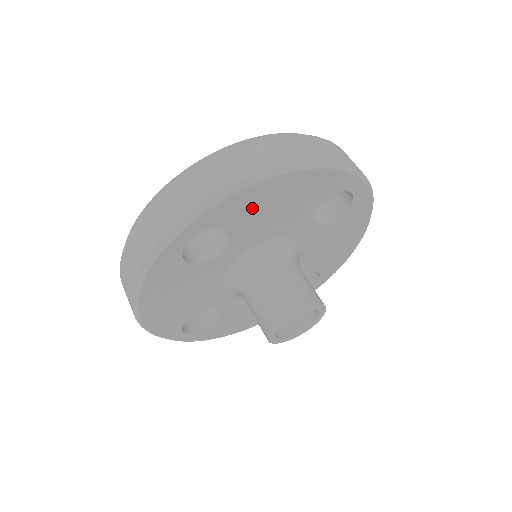
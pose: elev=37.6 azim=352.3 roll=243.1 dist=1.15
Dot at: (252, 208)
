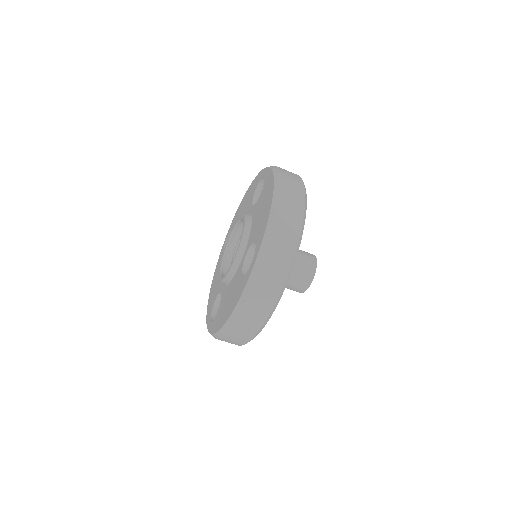
Dot at: occluded
